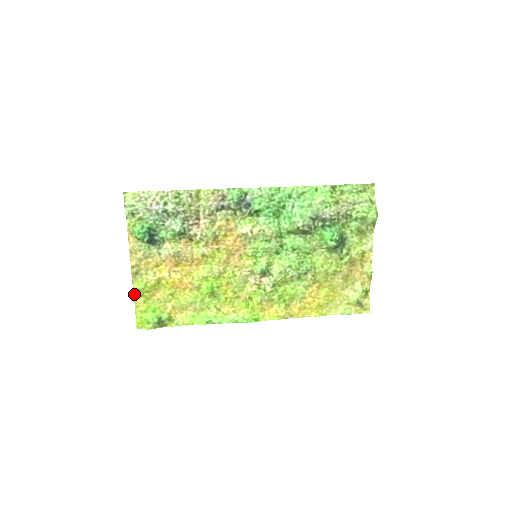
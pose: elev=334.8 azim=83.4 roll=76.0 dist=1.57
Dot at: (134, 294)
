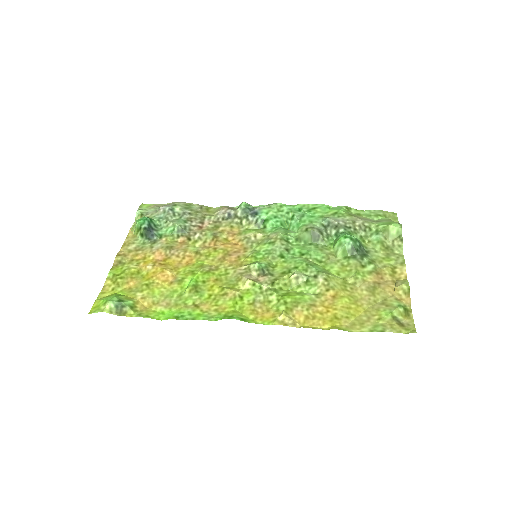
Dot at: (106, 280)
